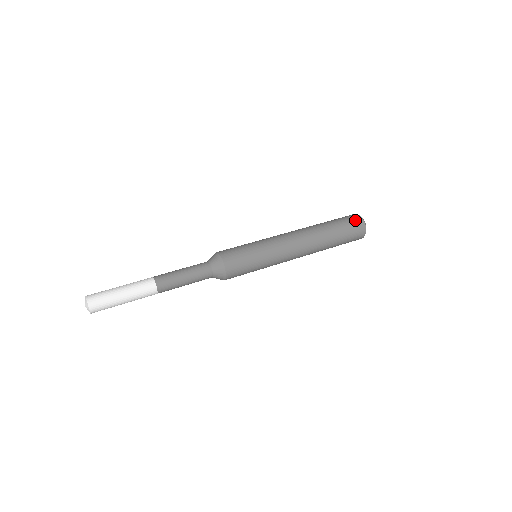
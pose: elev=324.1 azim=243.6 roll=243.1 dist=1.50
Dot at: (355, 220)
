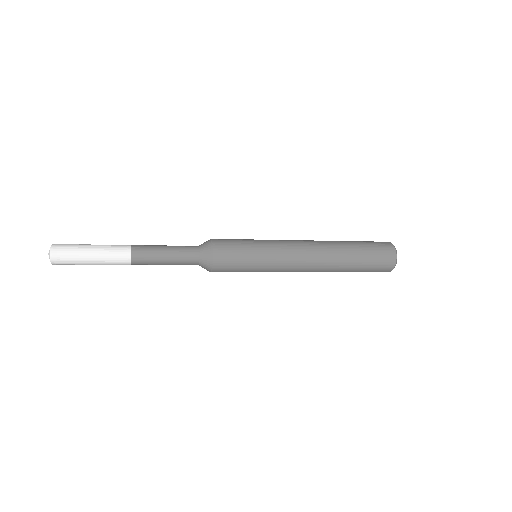
Dot at: occluded
